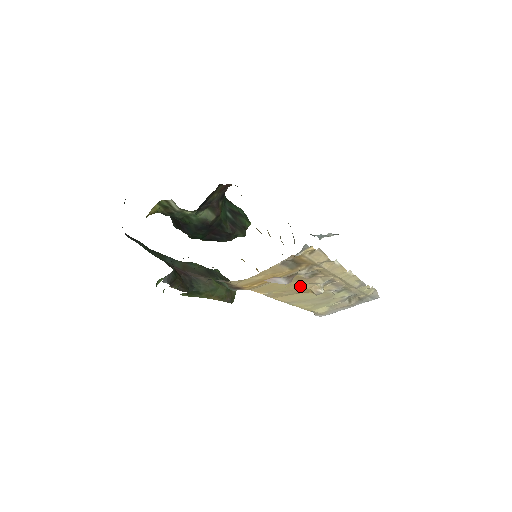
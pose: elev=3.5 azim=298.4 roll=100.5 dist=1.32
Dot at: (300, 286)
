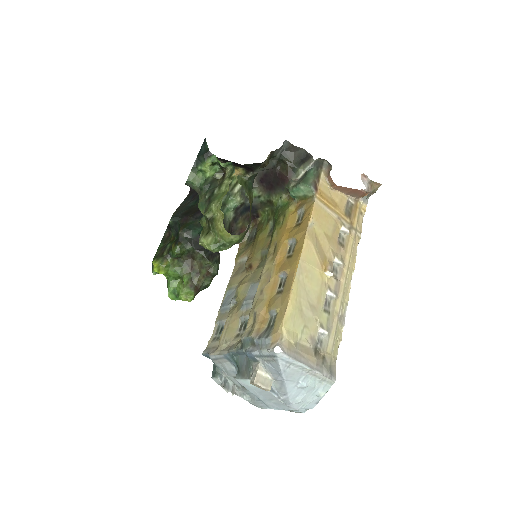
Dot at: (328, 246)
